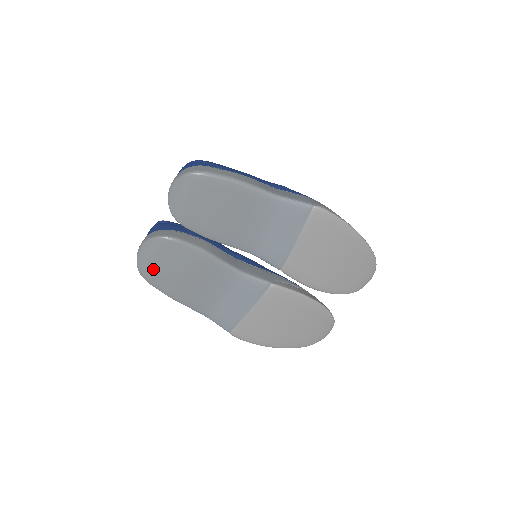
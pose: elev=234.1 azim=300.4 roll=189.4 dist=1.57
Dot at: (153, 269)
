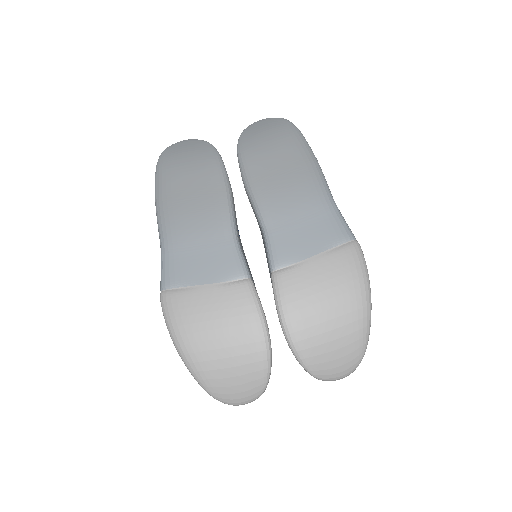
Dot at: (174, 162)
